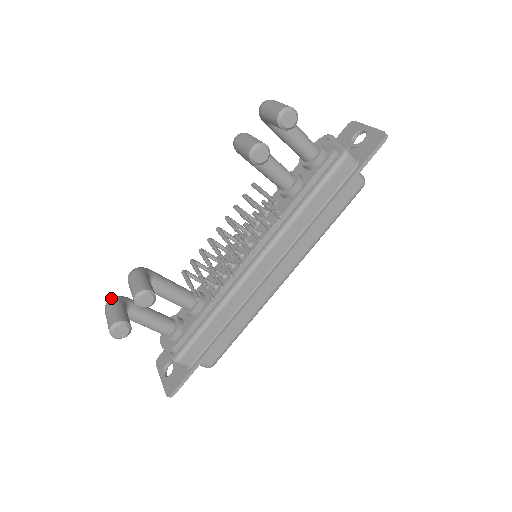
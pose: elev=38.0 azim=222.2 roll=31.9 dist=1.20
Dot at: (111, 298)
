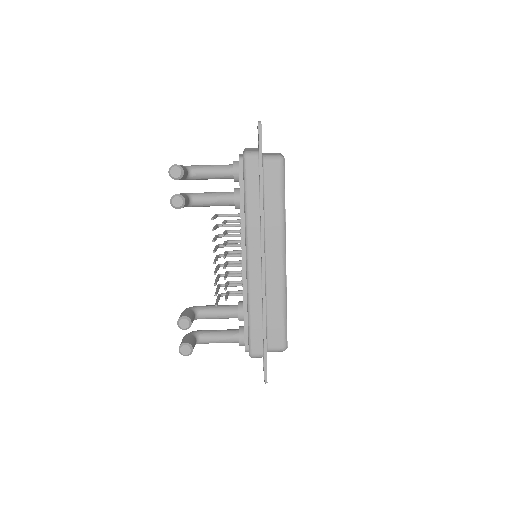
Dot at: occluded
